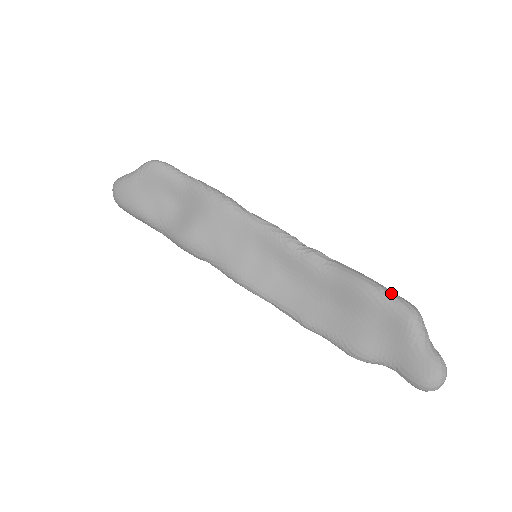
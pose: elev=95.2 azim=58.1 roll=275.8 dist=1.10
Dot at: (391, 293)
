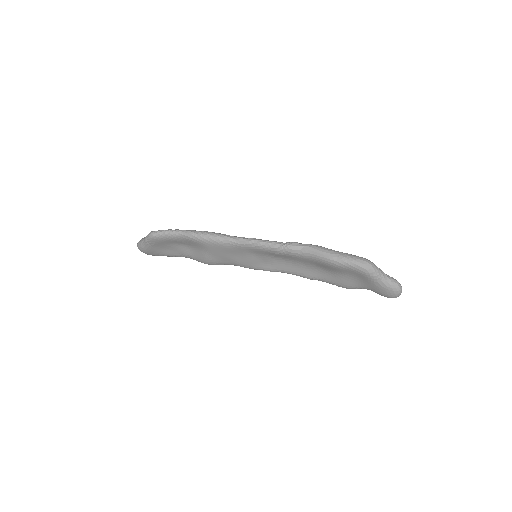
Dot at: (349, 261)
